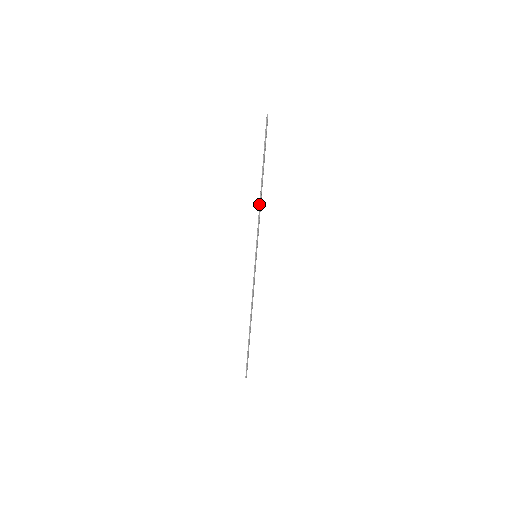
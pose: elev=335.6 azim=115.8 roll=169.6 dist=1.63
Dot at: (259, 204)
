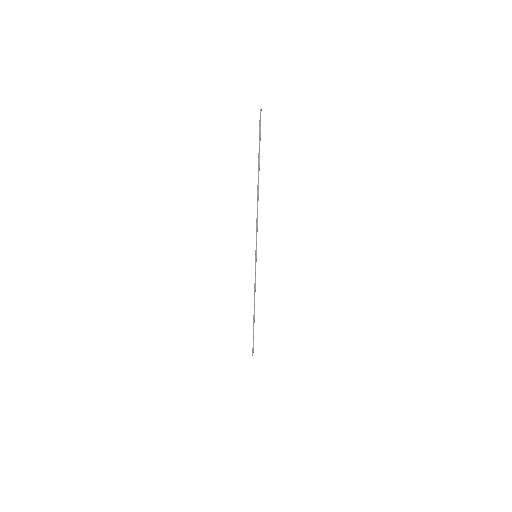
Dot at: occluded
